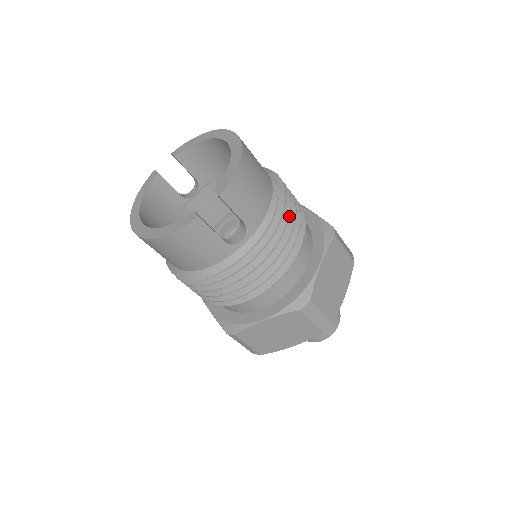
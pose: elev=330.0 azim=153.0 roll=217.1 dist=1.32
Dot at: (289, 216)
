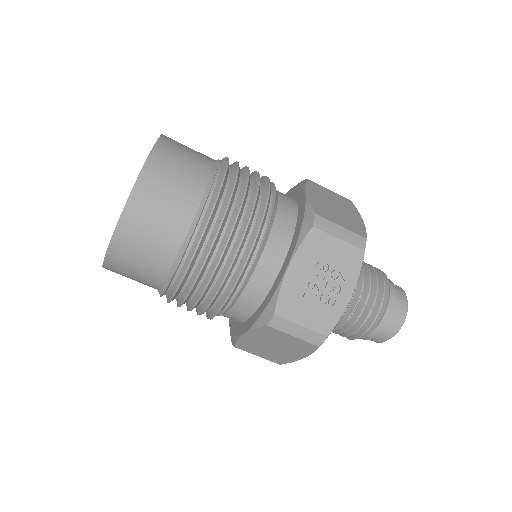
Dot at: (187, 296)
